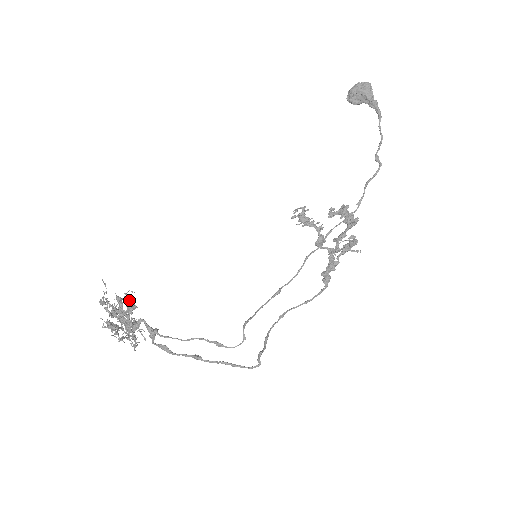
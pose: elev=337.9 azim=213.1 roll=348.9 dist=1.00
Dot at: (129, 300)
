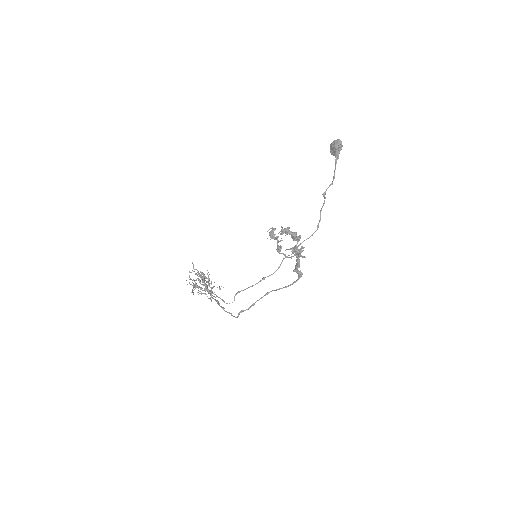
Dot at: occluded
